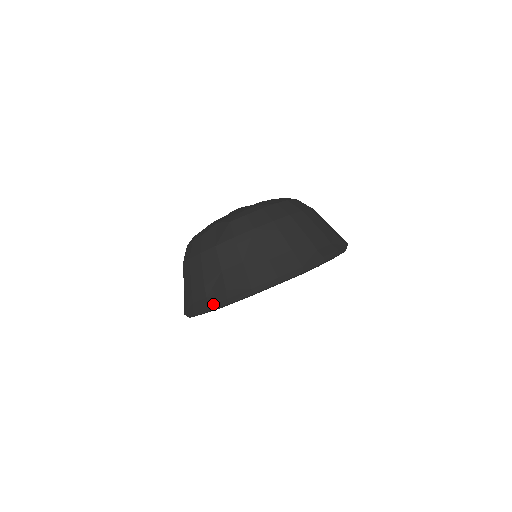
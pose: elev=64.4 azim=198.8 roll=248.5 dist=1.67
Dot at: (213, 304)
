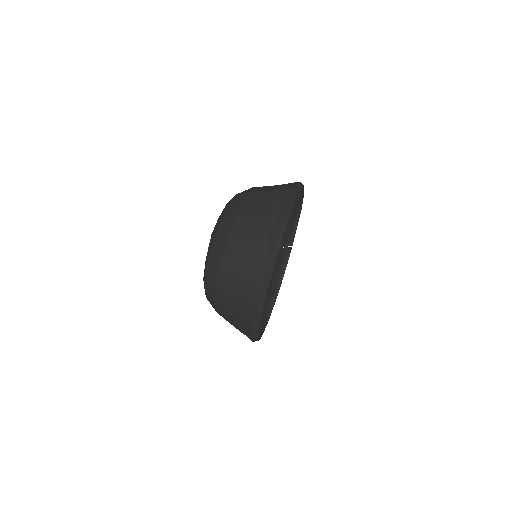
Dot at: (252, 335)
